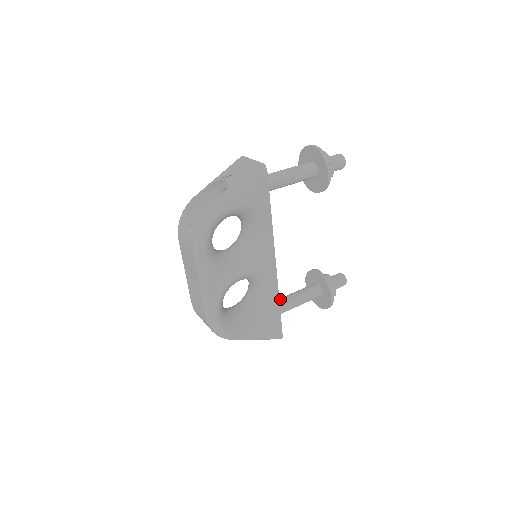
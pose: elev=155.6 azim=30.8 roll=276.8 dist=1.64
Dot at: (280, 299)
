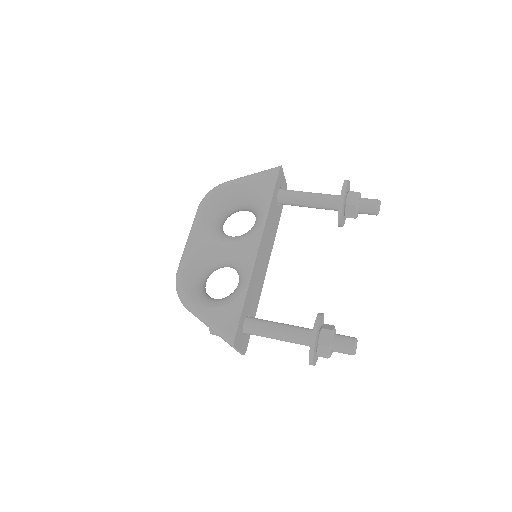
Dot at: occluded
